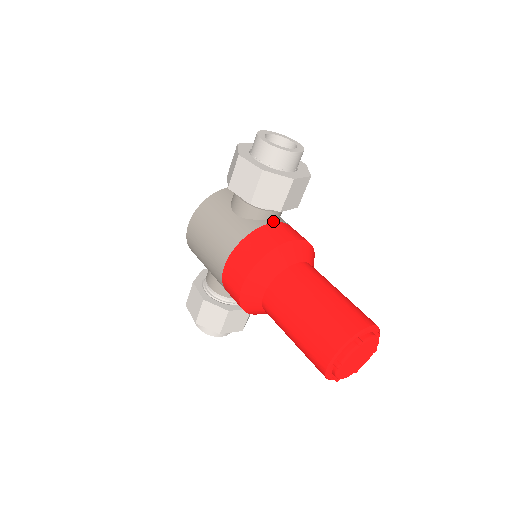
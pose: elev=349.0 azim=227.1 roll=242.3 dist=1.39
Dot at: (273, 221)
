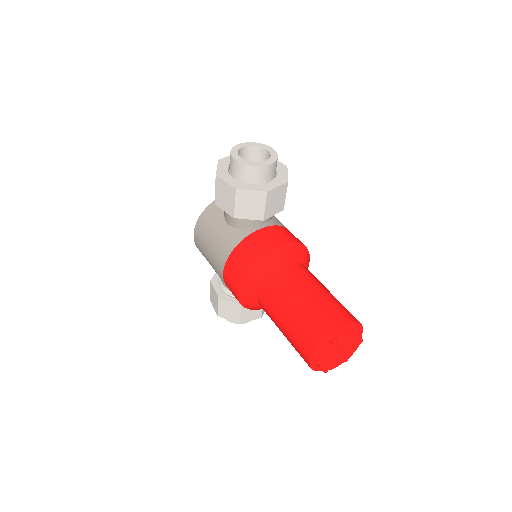
Dot at: (261, 227)
